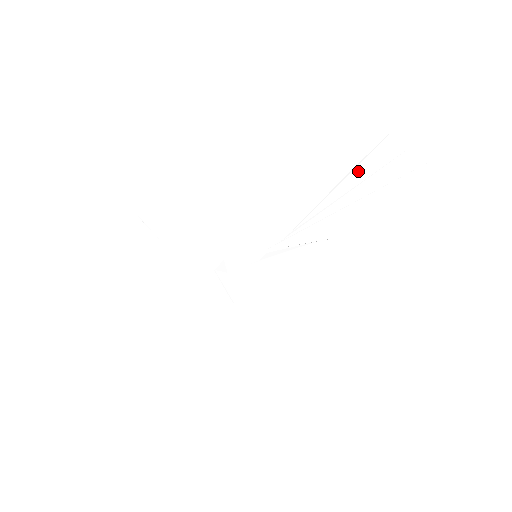
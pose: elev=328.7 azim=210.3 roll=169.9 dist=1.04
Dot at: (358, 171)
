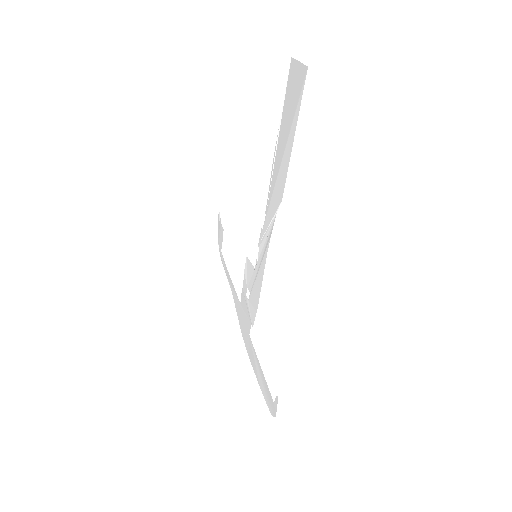
Dot at: (283, 120)
